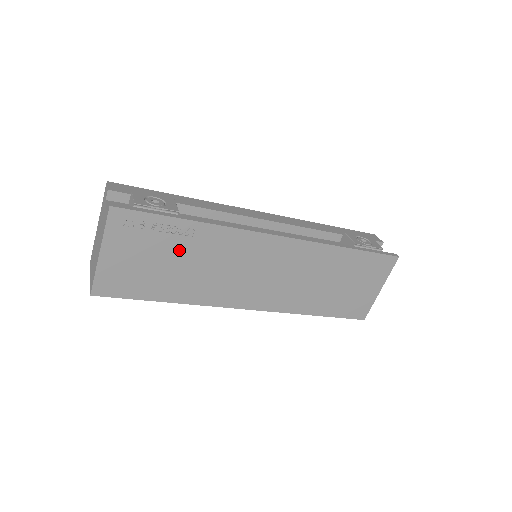
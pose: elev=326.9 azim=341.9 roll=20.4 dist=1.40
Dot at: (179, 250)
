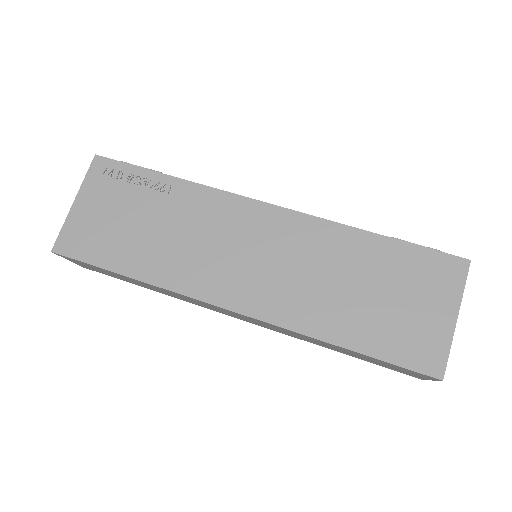
Dot at: (152, 209)
